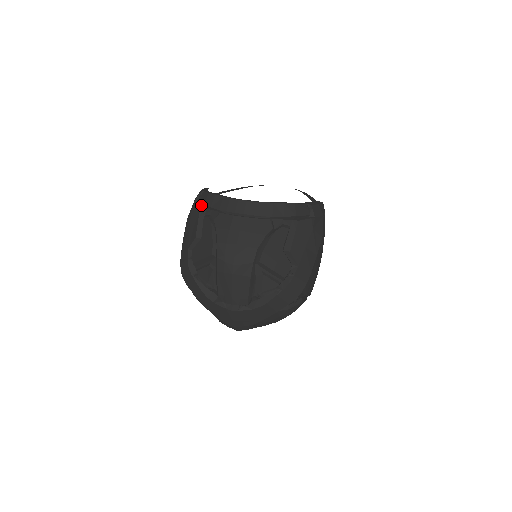
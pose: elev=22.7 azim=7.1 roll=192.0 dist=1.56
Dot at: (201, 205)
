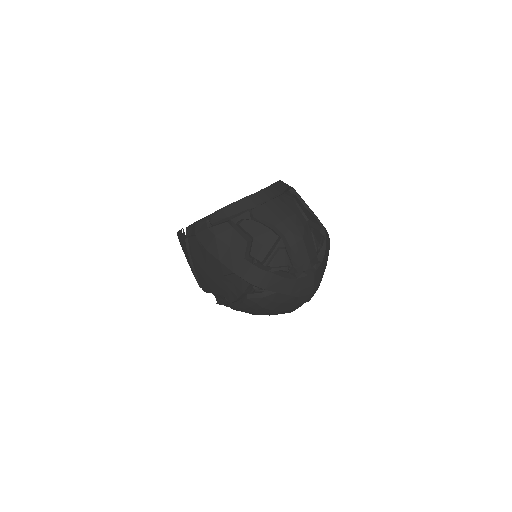
Dot at: (221, 222)
